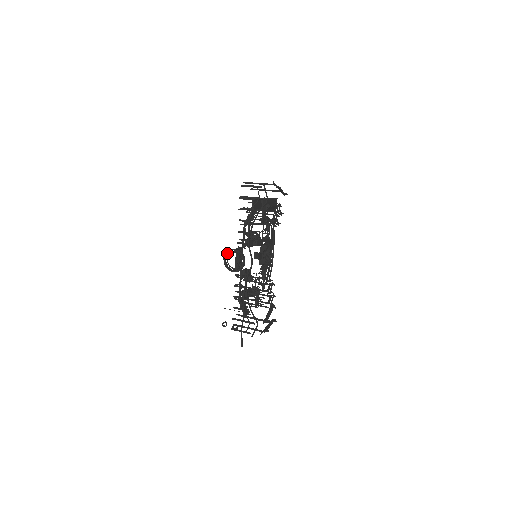
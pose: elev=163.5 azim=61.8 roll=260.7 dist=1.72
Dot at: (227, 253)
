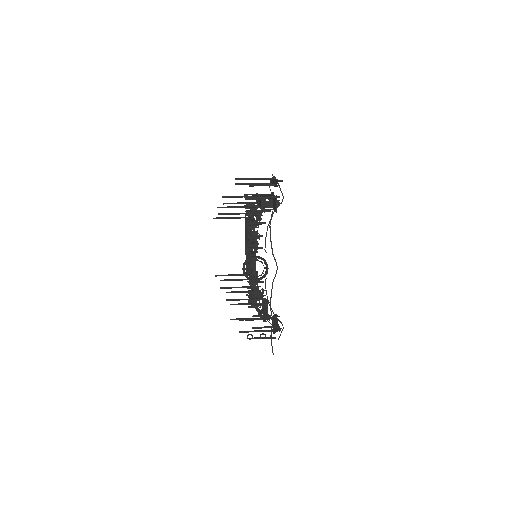
Dot at: (246, 262)
